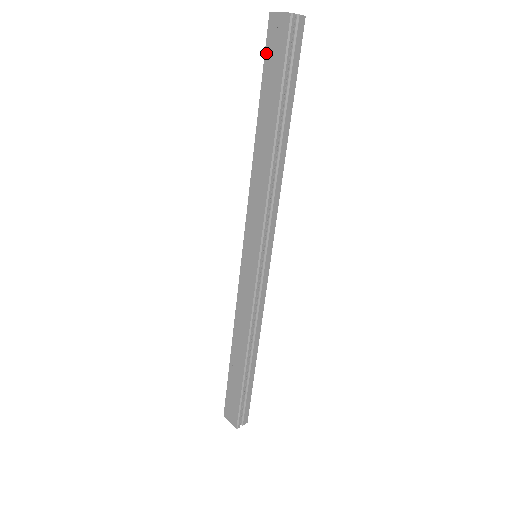
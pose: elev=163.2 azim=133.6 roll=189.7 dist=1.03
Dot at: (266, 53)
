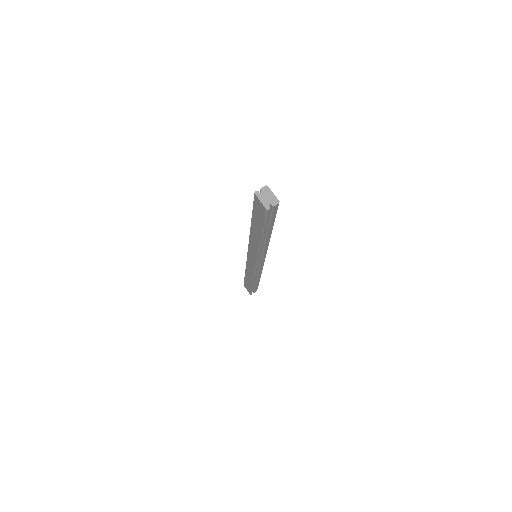
Dot at: (254, 206)
